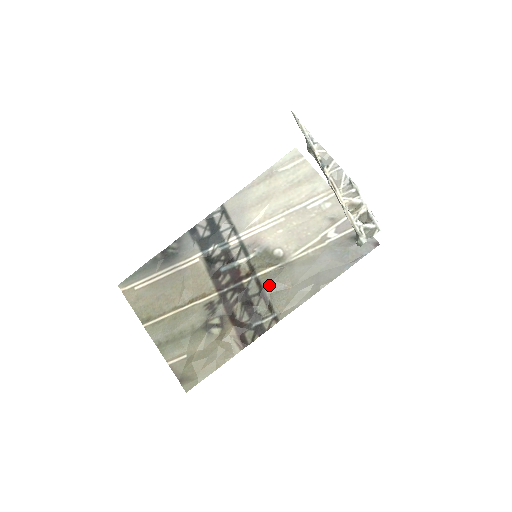
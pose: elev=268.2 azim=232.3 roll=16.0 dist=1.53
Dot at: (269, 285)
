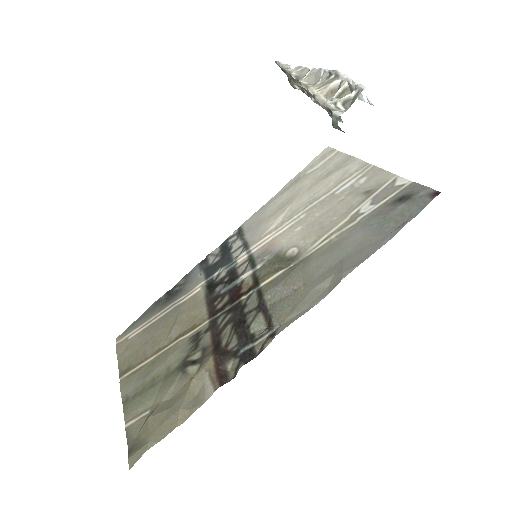
Dot at: (272, 292)
